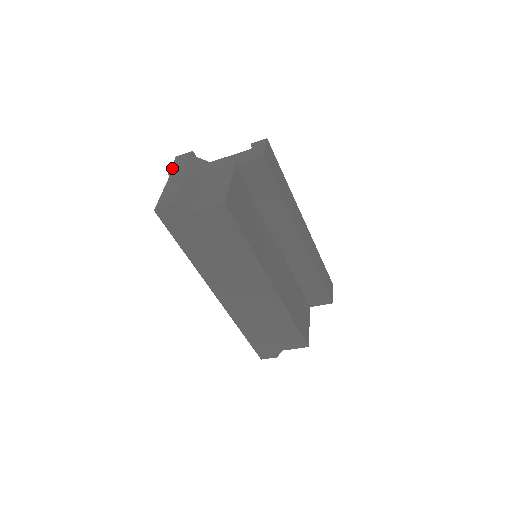
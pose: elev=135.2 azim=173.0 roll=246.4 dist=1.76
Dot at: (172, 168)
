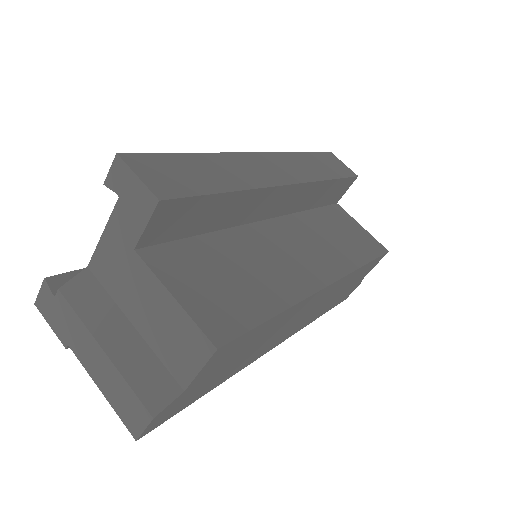
Dot at: (58, 334)
